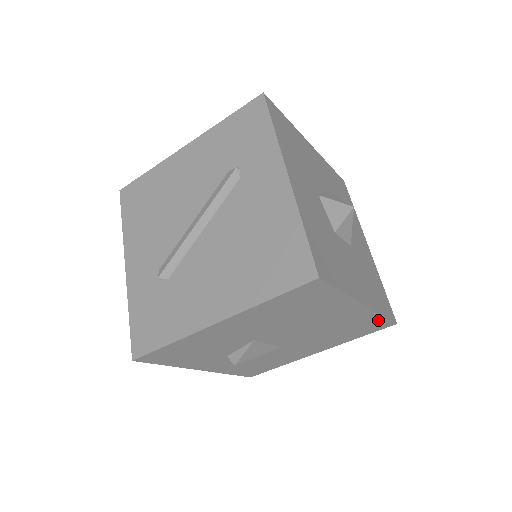
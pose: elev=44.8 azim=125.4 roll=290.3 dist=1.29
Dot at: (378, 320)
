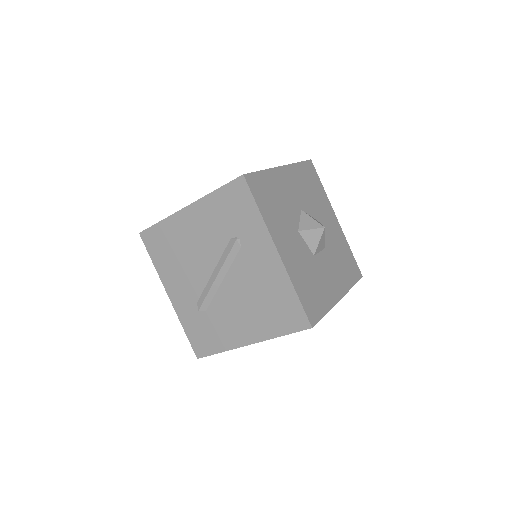
Dot at: occluded
